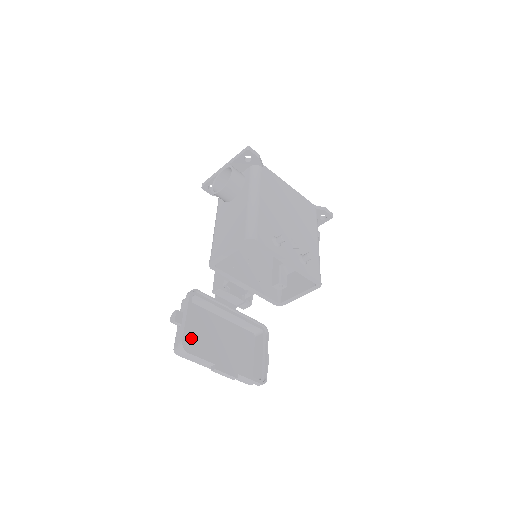
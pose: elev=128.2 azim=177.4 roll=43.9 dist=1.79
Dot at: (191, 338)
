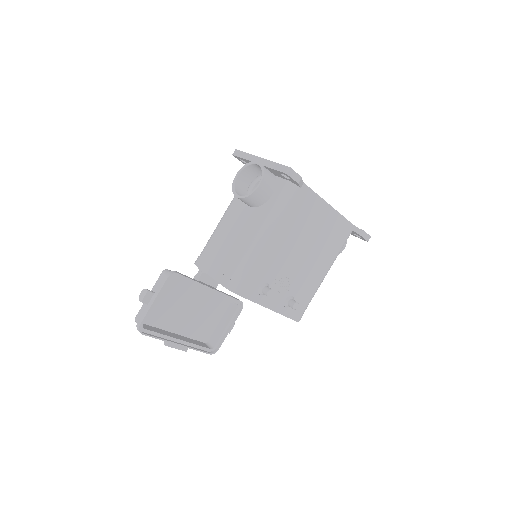
Dot at: (158, 308)
